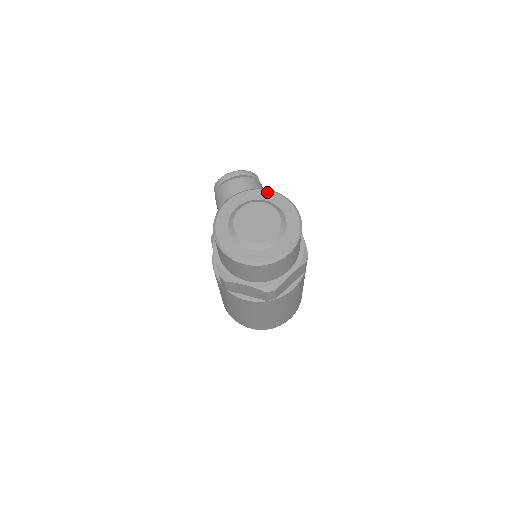
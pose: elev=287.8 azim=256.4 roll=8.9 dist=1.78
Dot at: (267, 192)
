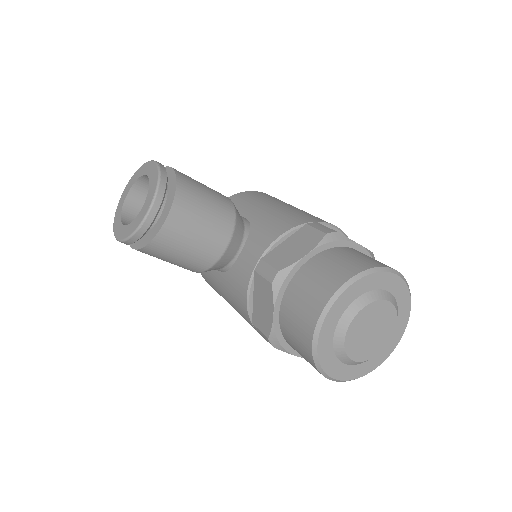
Dot at: (350, 290)
